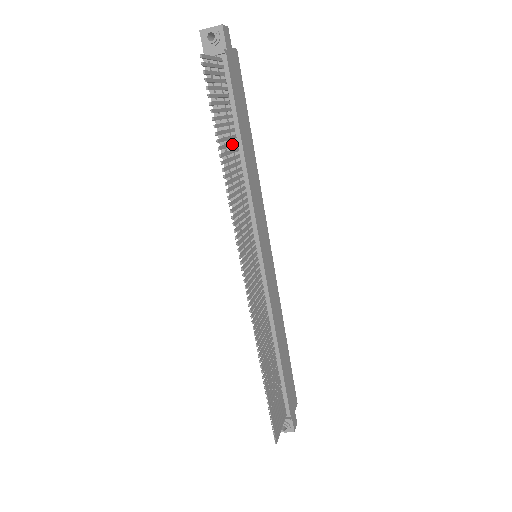
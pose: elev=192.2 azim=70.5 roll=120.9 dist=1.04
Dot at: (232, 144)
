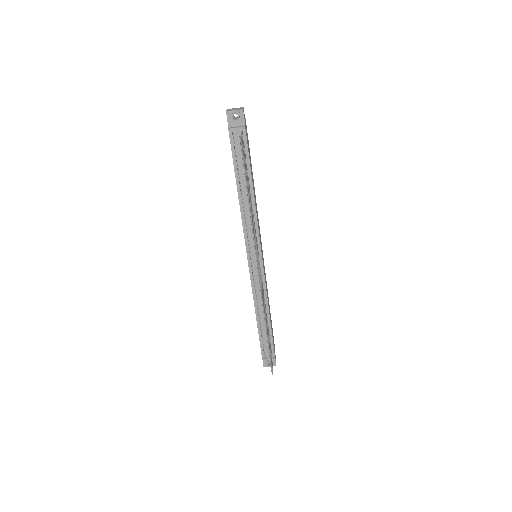
Dot at: (249, 189)
